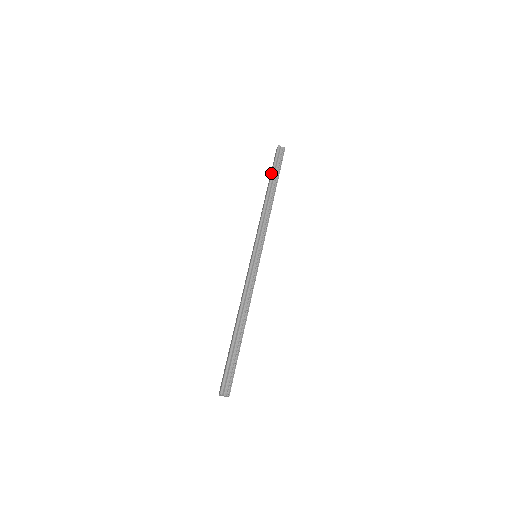
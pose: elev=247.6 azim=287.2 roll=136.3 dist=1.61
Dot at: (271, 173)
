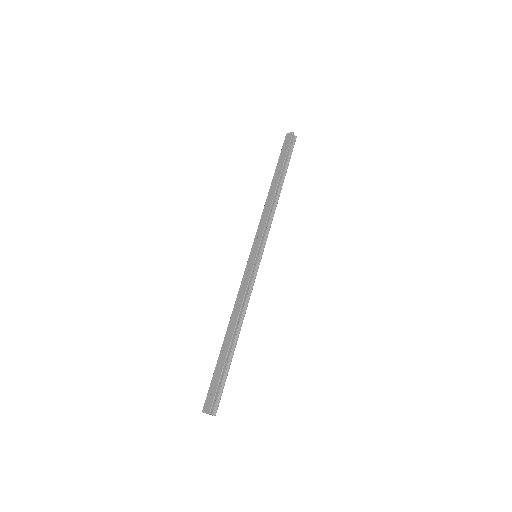
Dot at: (283, 163)
